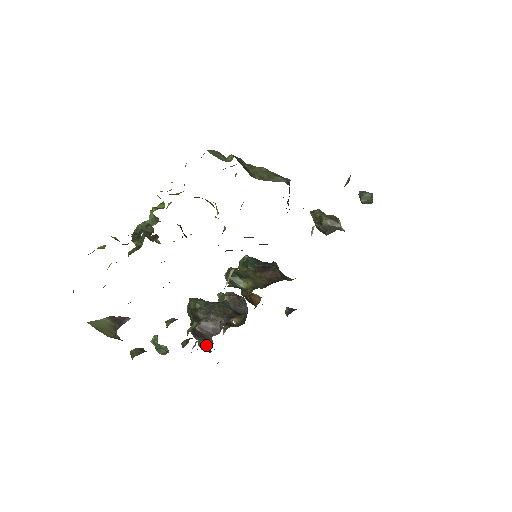
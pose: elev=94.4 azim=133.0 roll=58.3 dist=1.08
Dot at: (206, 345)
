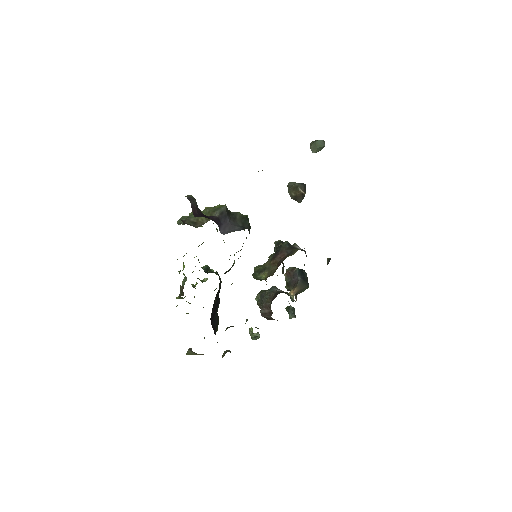
Dot at: (290, 314)
